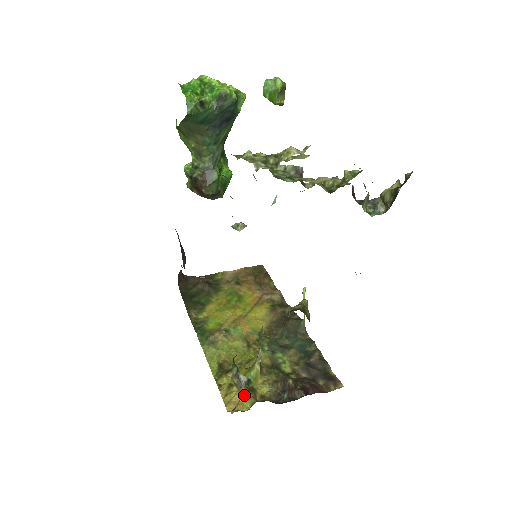
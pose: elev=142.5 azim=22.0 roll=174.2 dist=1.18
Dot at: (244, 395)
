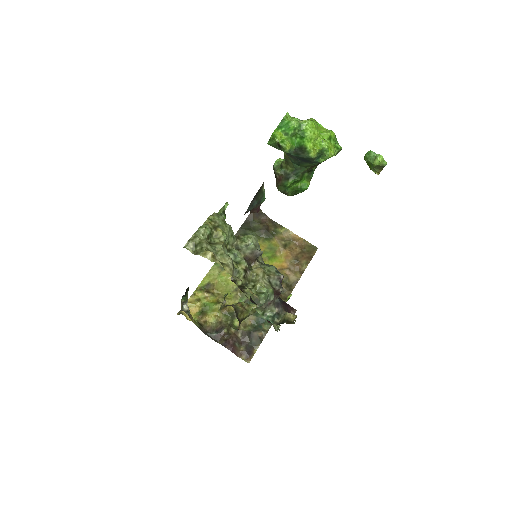
Dot at: (198, 311)
